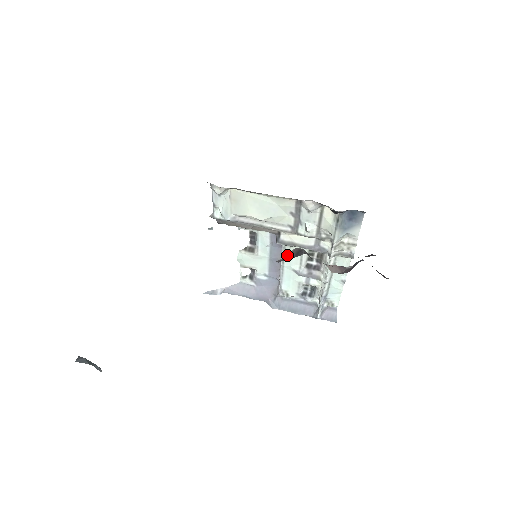
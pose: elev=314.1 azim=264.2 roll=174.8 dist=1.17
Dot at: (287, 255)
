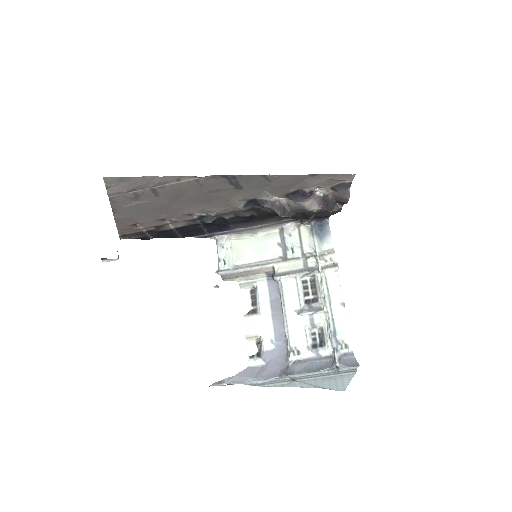
Dot at: (275, 201)
